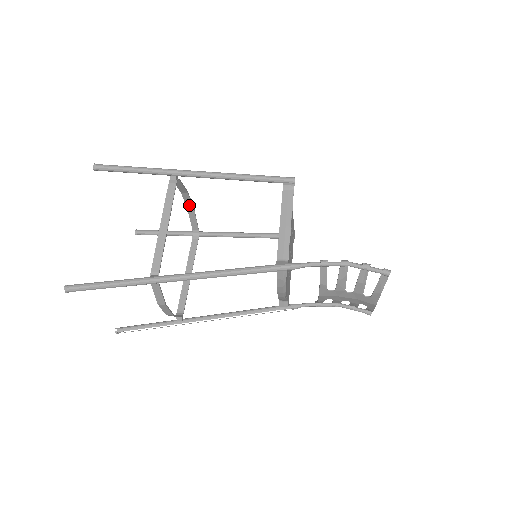
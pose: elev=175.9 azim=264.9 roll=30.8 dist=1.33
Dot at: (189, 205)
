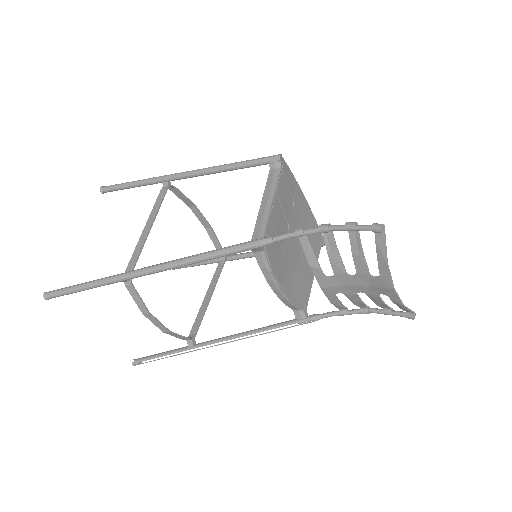
Dot at: (204, 222)
